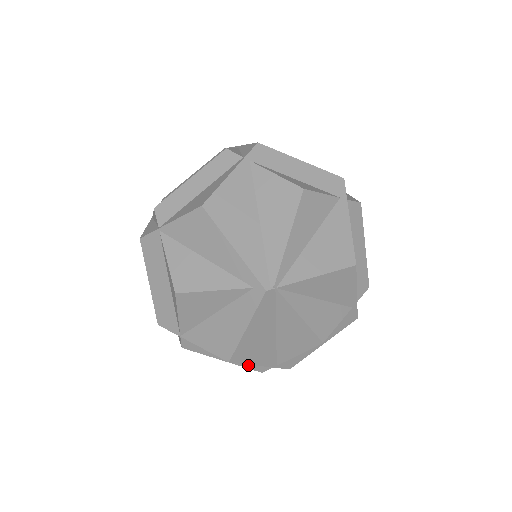
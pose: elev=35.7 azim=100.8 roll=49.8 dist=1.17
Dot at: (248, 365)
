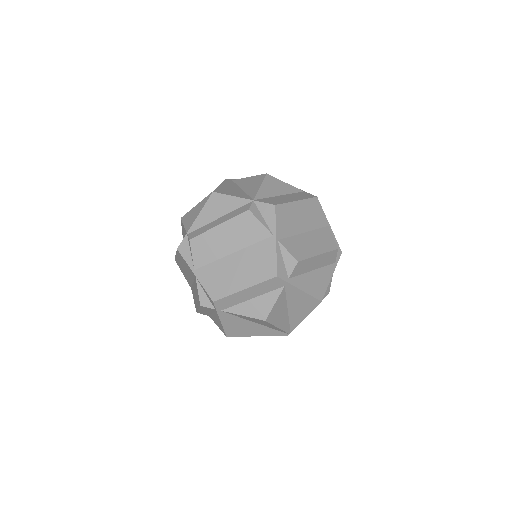
Dot at: occluded
